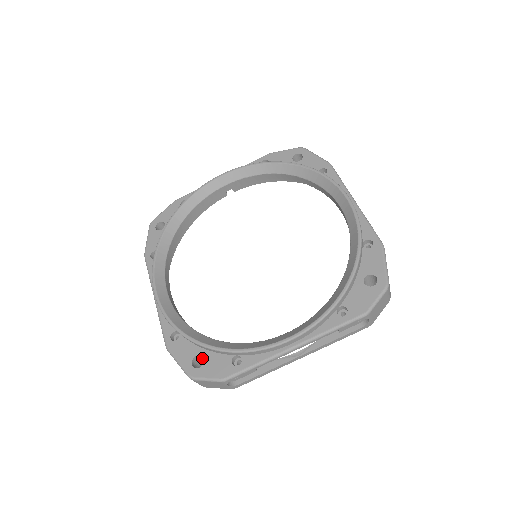
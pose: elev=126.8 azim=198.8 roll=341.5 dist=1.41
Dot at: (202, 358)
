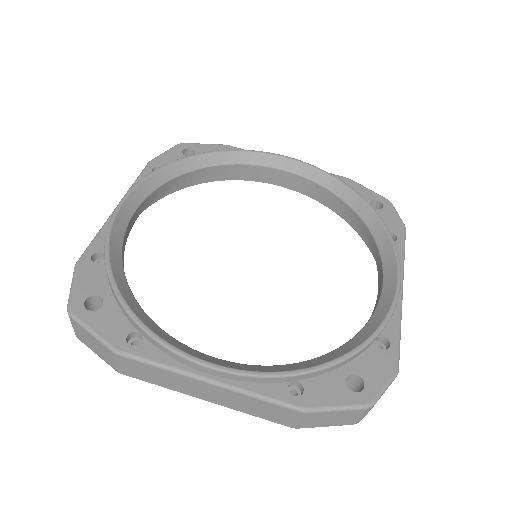
Dot at: occluded
